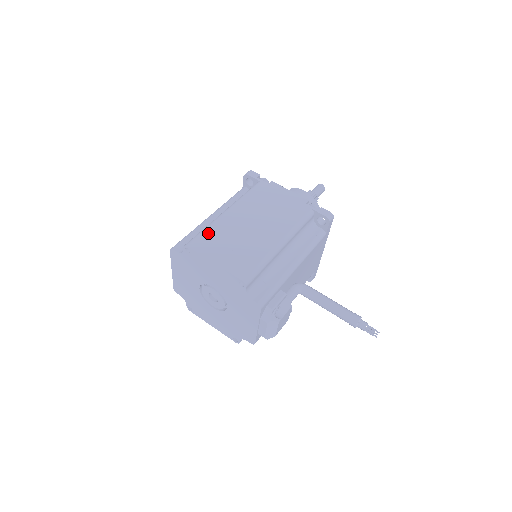
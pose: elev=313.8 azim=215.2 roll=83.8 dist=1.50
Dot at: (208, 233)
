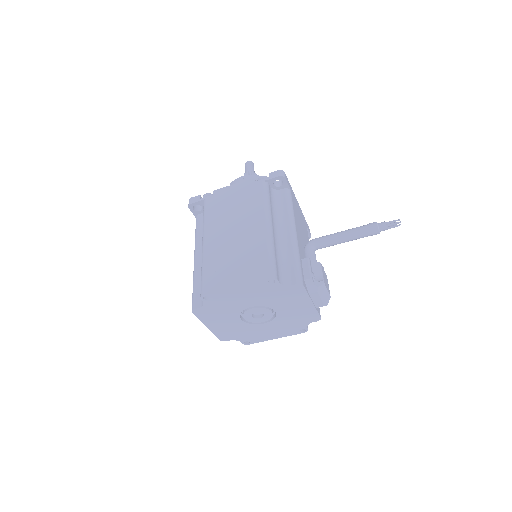
Dot at: (208, 271)
